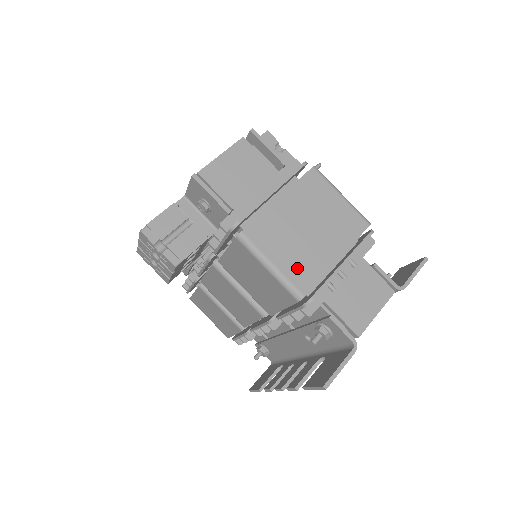
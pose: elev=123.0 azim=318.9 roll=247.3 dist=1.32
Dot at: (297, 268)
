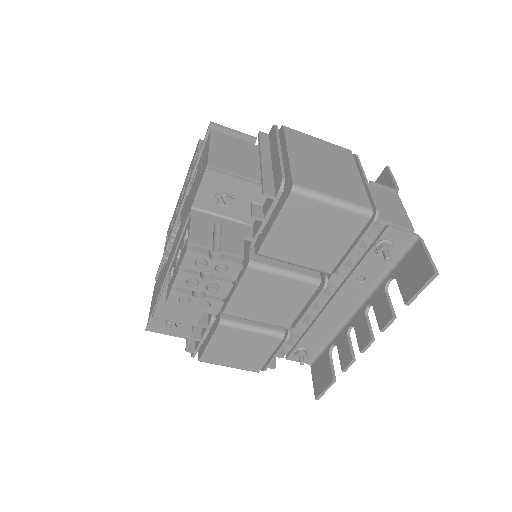
Dot at: (348, 193)
